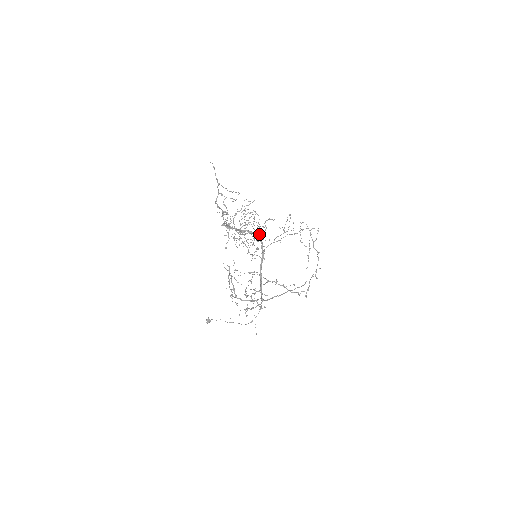
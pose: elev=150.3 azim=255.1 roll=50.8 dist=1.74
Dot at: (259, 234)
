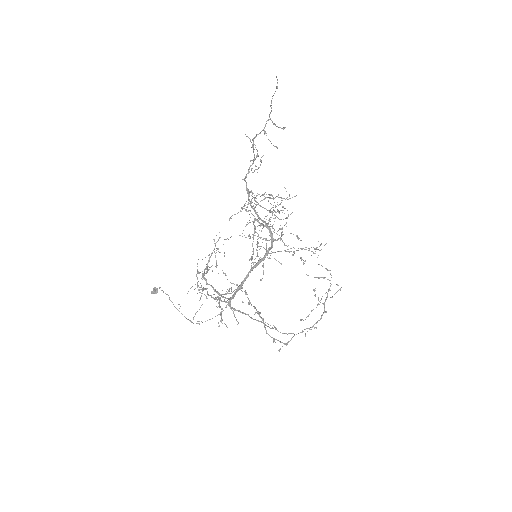
Dot at: (275, 239)
